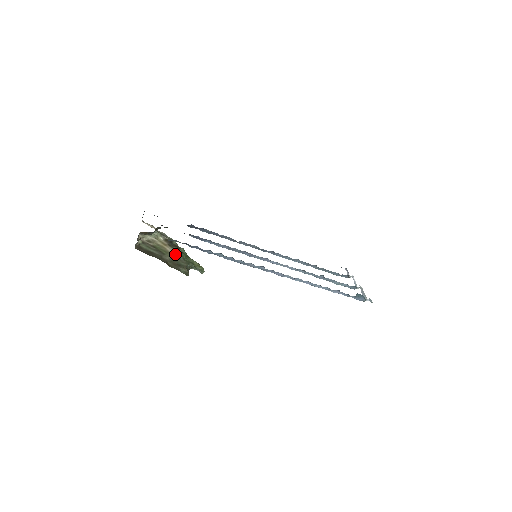
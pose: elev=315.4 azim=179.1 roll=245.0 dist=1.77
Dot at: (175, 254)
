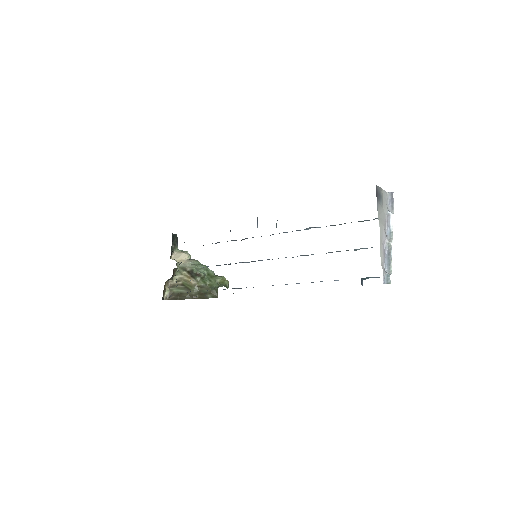
Dot at: (198, 285)
